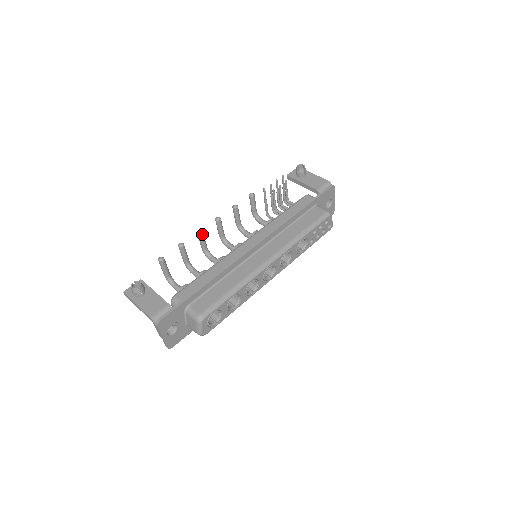
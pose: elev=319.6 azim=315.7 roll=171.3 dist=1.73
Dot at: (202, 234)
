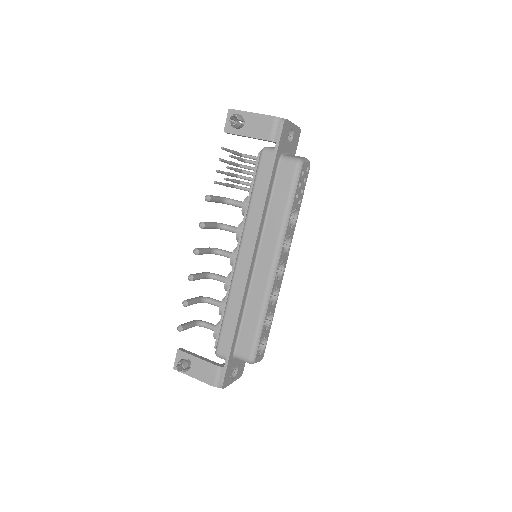
Dot at: (194, 278)
